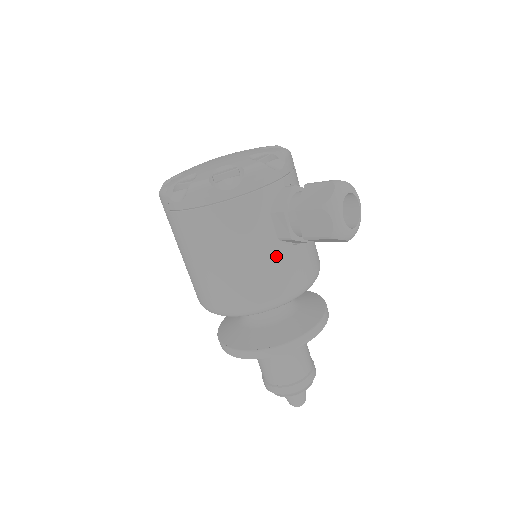
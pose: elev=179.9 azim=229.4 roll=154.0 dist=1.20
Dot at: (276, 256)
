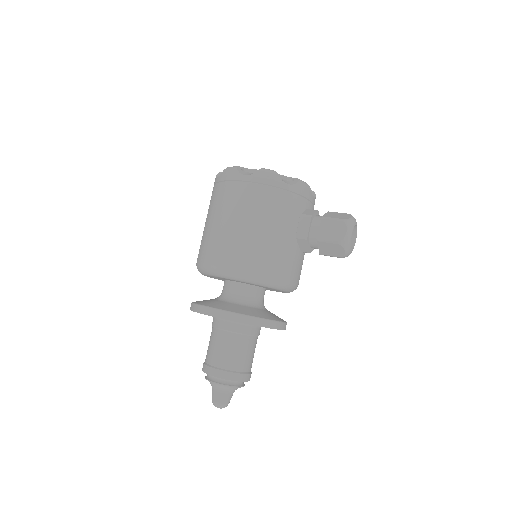
Dot at: (290, 246)
